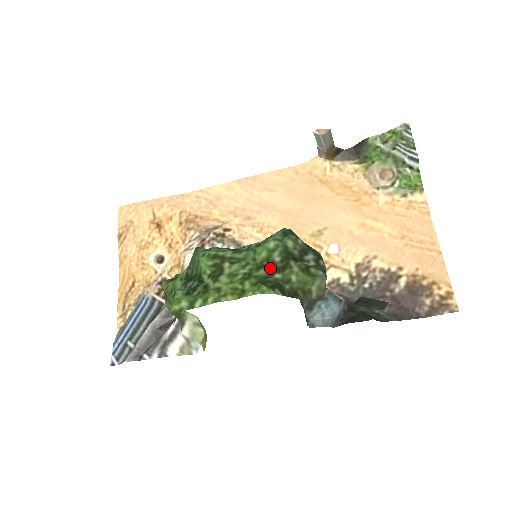
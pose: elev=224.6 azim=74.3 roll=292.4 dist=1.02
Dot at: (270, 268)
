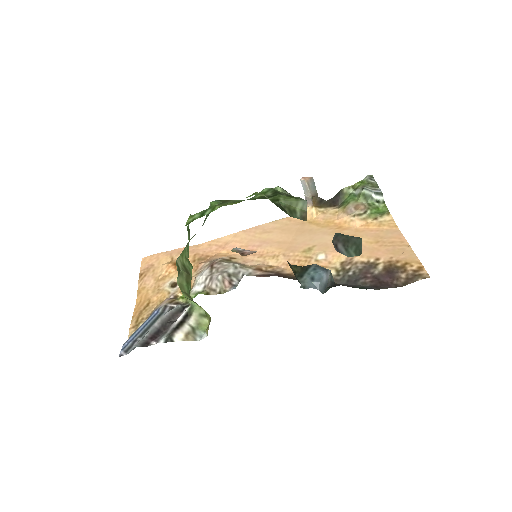
Dot at: (264, 198)
